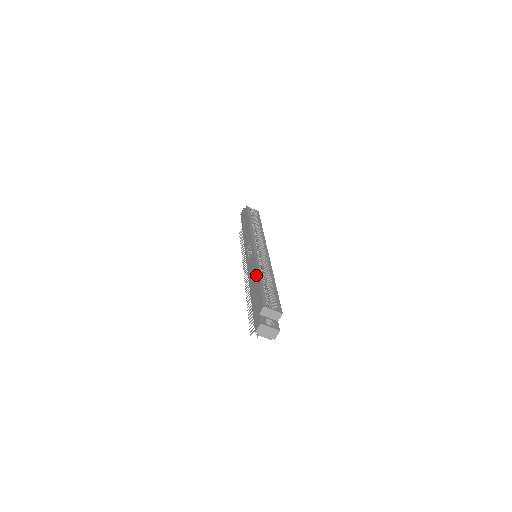
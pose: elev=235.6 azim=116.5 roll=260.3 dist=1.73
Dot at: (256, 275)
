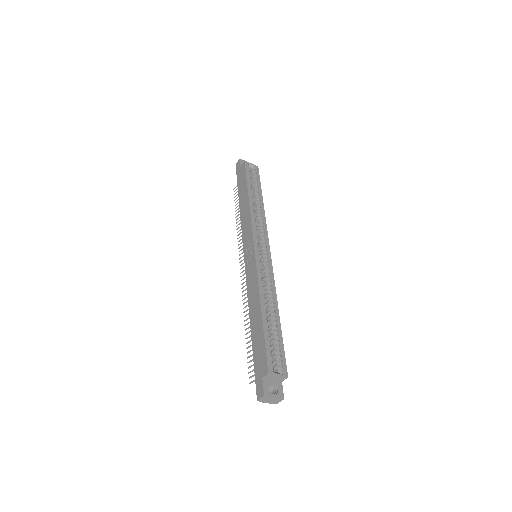
Dot at: (258, 308)
